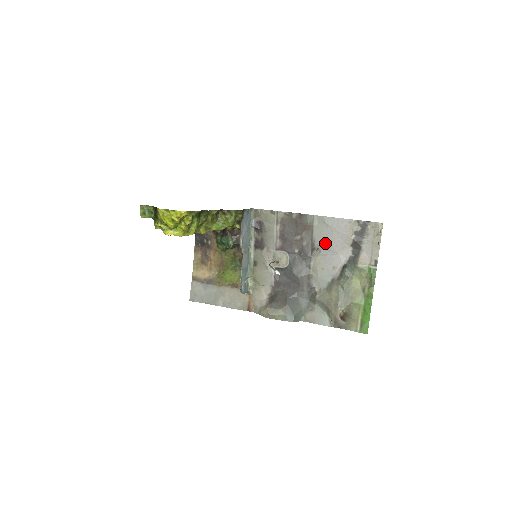
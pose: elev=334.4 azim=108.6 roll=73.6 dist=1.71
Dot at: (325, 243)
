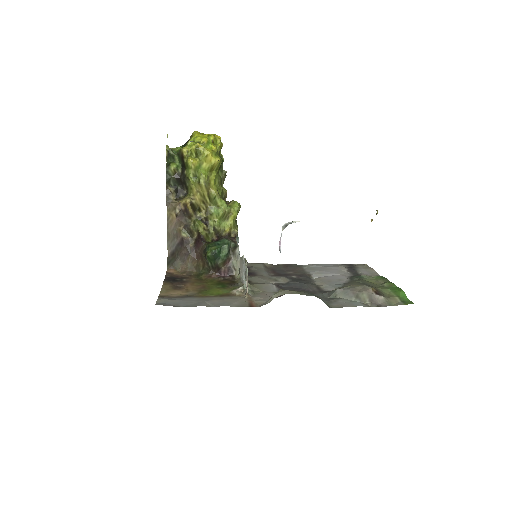
Dot at: (321, 272)
